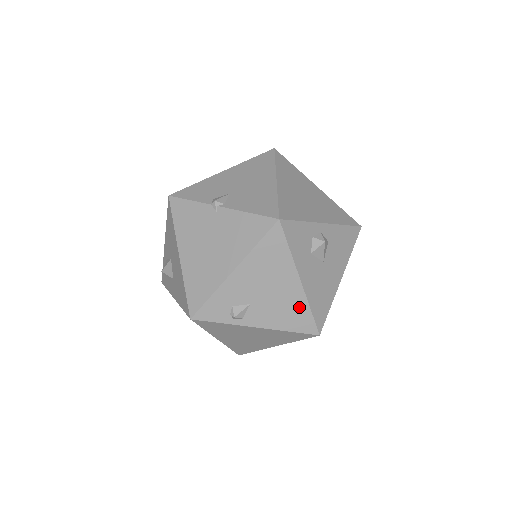
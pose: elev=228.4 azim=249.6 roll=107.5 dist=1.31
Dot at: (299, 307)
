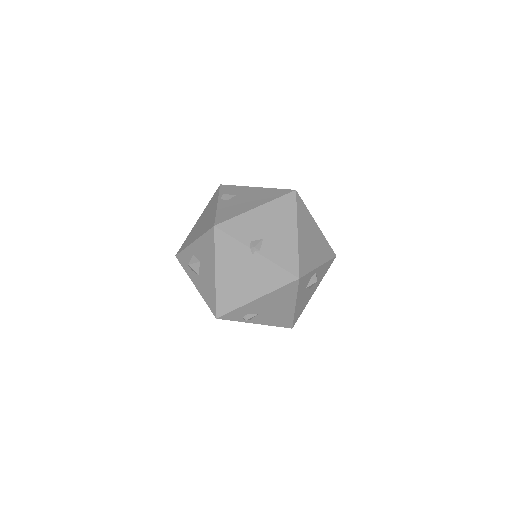
Dot at: (287, 316)
